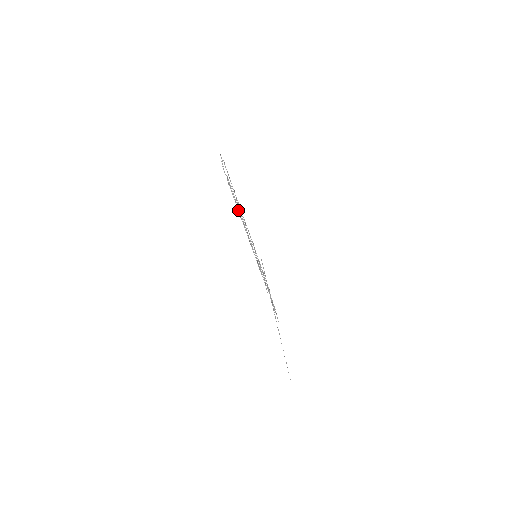
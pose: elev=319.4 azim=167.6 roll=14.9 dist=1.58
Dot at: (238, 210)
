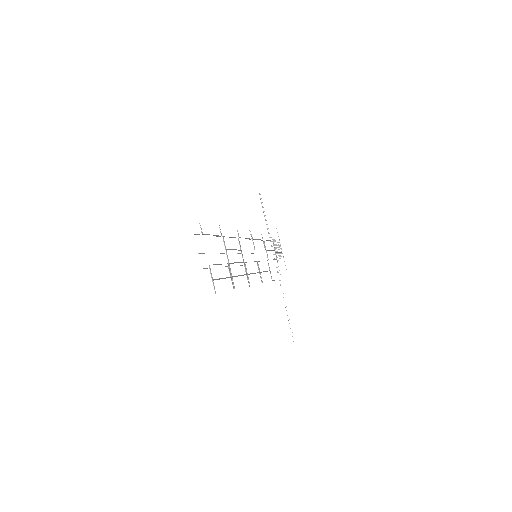
Dot at: occluded
